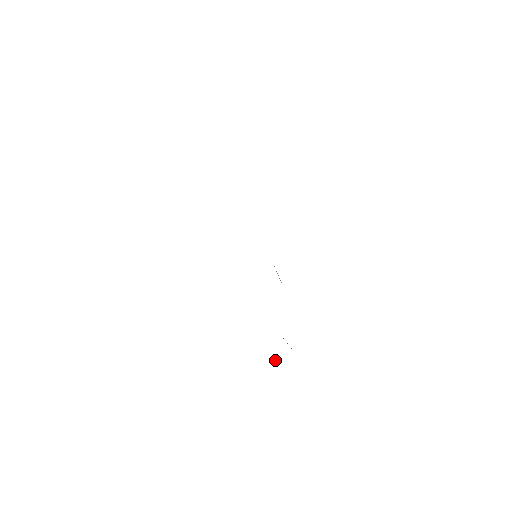
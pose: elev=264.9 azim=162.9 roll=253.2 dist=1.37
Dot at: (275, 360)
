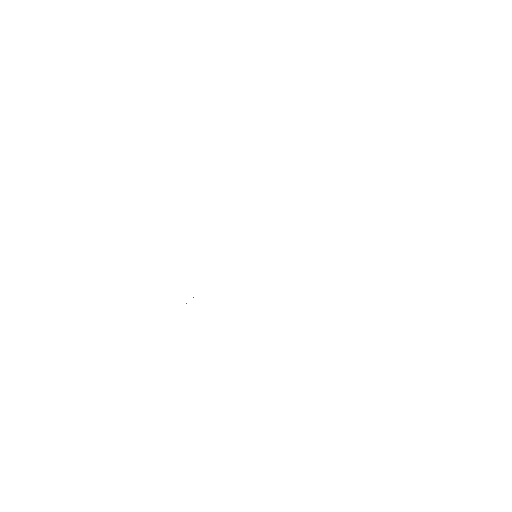
Dot at: occluded
